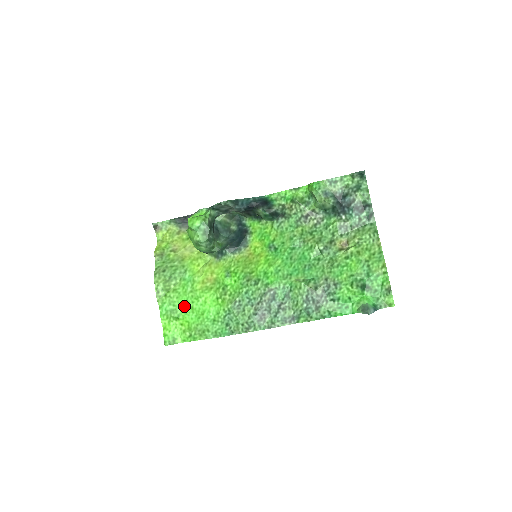
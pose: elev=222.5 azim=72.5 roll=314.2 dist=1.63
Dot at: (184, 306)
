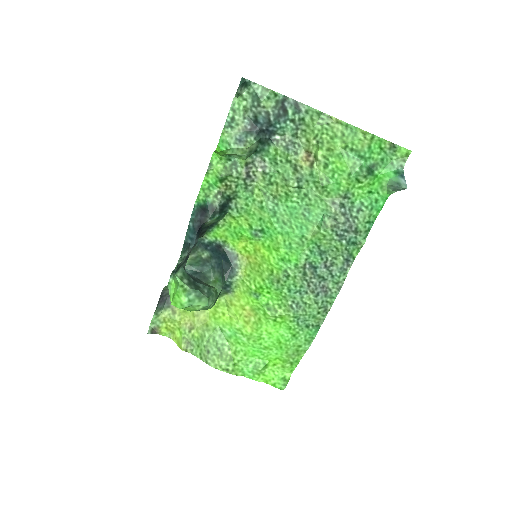
Dot at: (258, 354)
